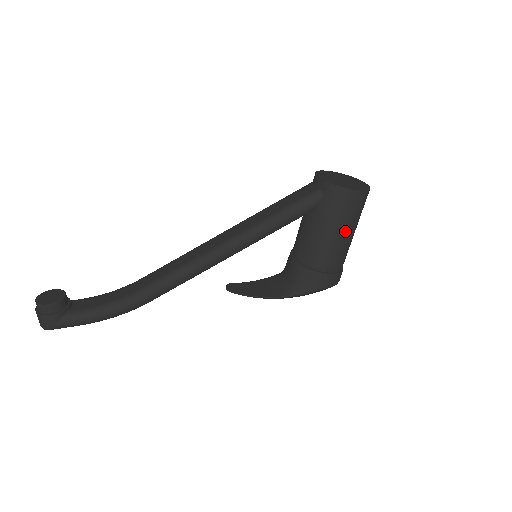
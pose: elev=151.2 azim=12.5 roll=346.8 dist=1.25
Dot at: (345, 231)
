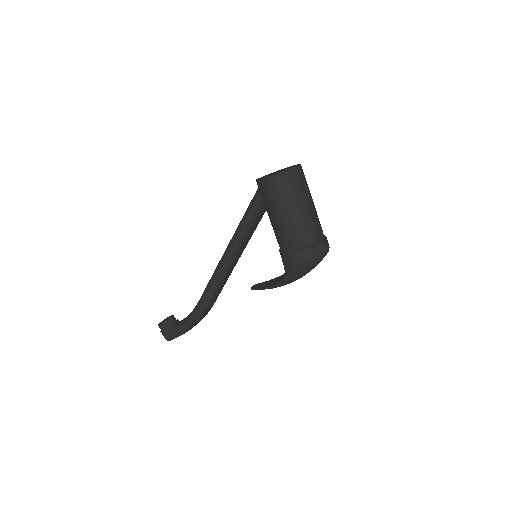
Dot at: (286, 211)
